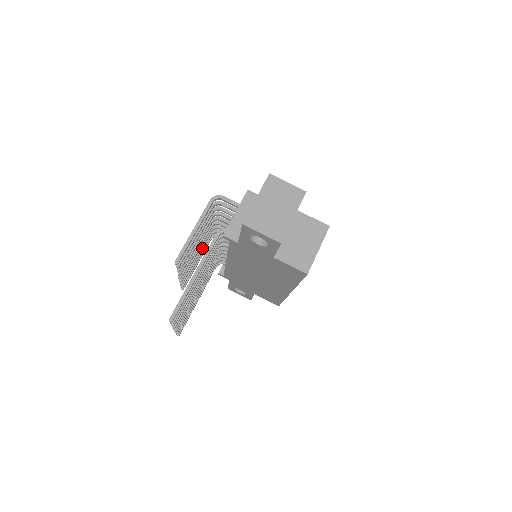
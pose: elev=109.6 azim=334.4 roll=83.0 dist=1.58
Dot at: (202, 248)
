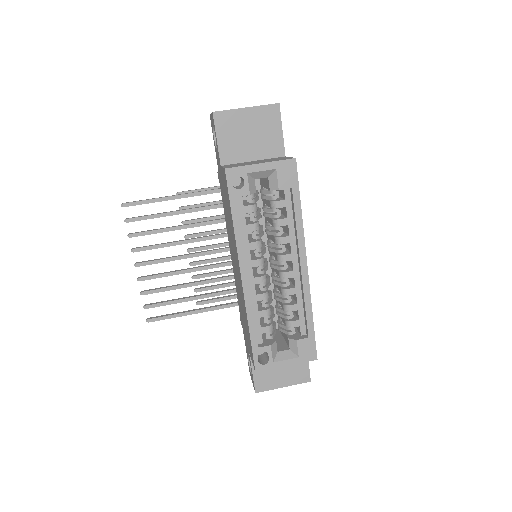
Dot at: occluded
